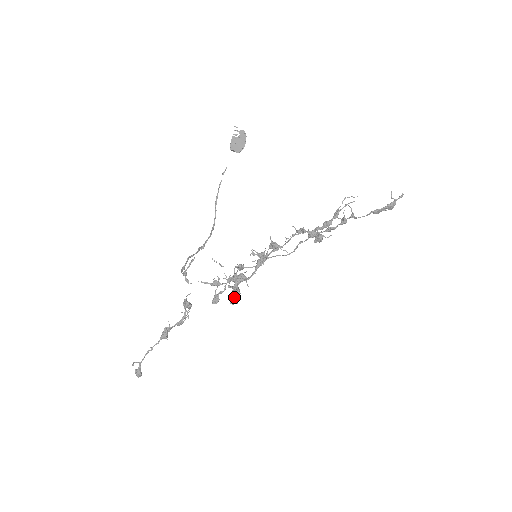
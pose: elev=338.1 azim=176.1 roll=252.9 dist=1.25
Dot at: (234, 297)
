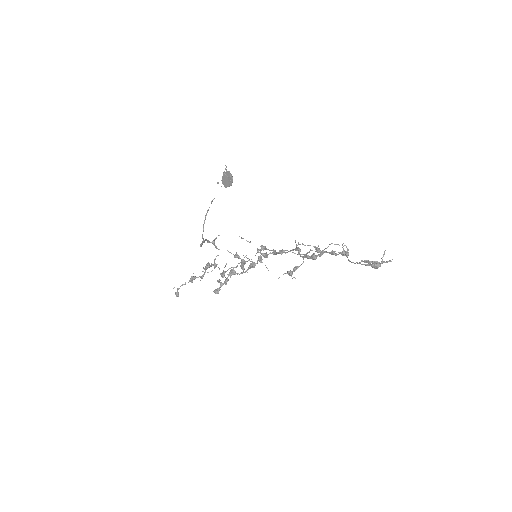
Dot at: (218, 288)
